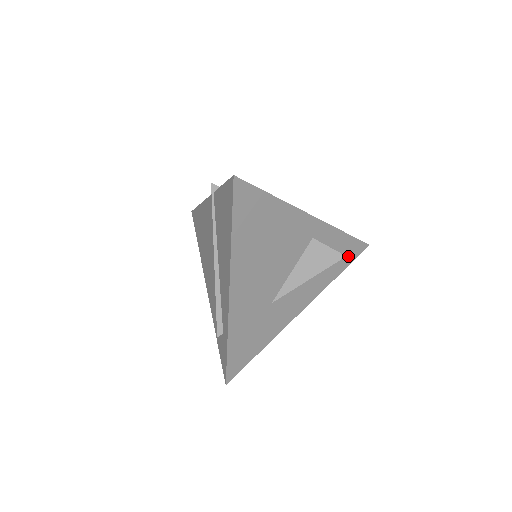
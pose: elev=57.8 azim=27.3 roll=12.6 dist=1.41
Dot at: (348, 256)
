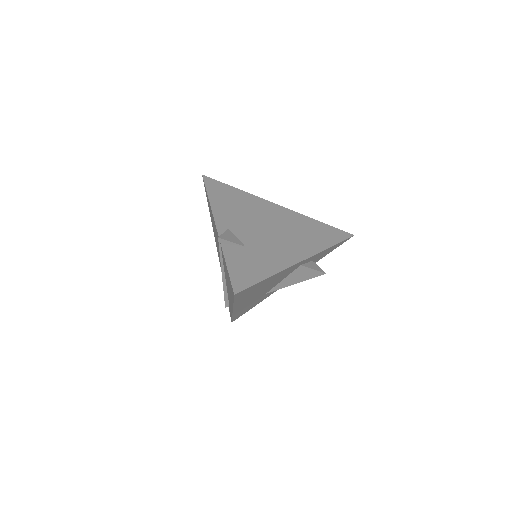
Dot at: (333, 249)
